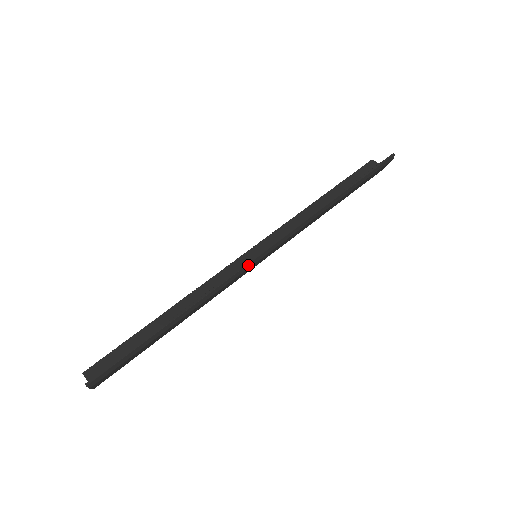
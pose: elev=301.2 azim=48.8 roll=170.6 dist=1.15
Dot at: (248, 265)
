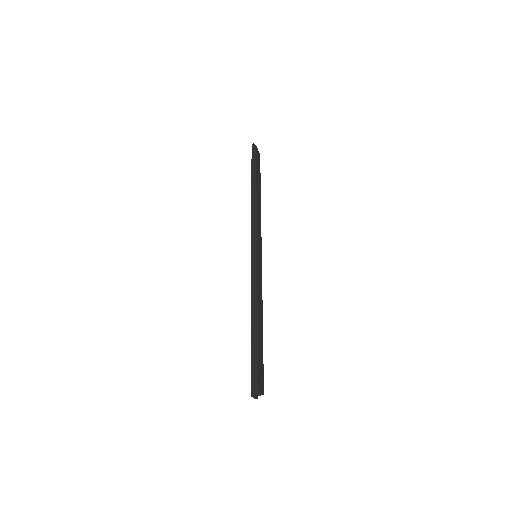
Dot at: (255, 260)
